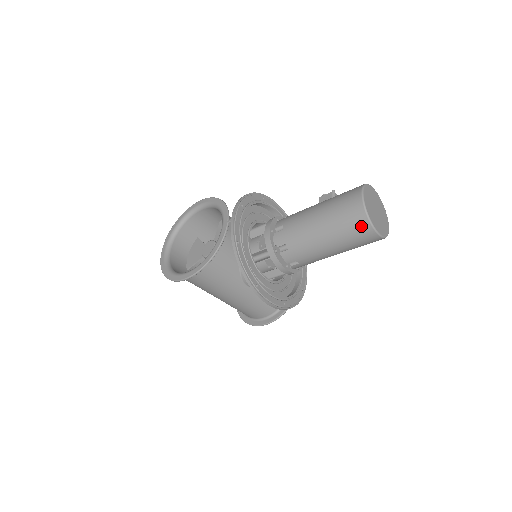
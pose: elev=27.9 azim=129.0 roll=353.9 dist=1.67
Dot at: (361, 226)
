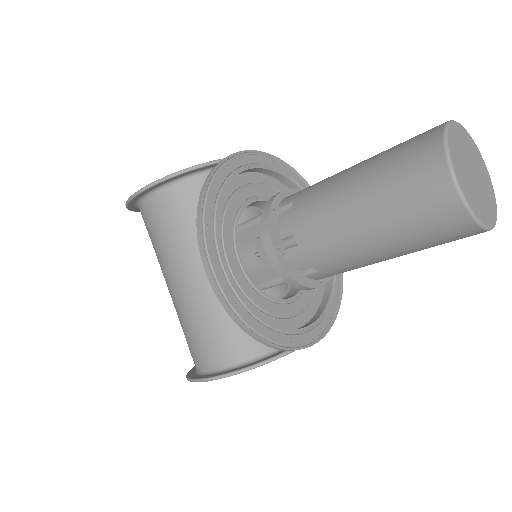
Dot at: (425, 156)
